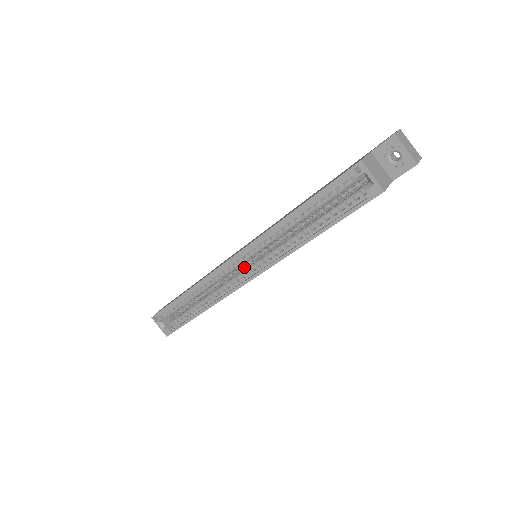
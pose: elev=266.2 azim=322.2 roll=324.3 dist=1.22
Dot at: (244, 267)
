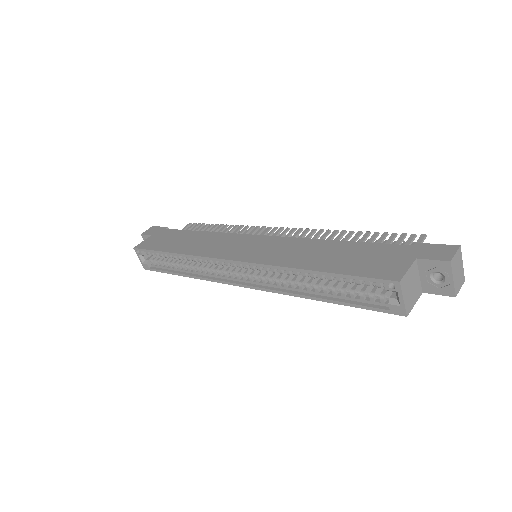
Dot at: occluded
